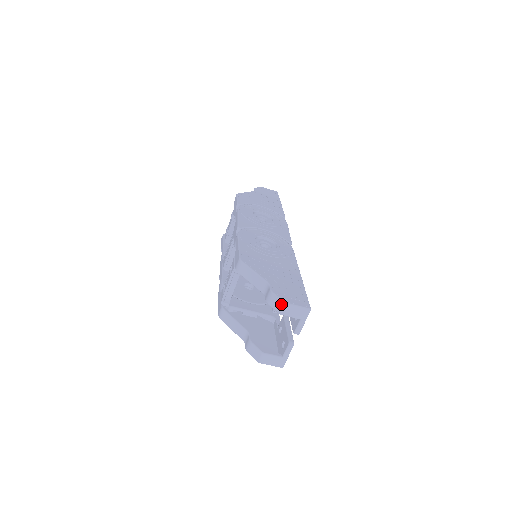
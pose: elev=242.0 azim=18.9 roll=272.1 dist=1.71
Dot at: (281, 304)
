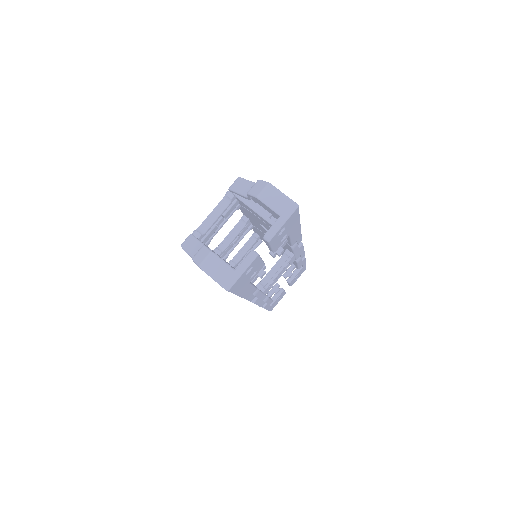
Dot at: (264, 185)
